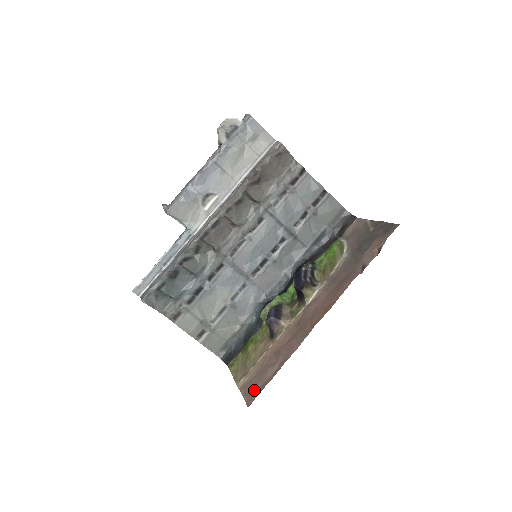
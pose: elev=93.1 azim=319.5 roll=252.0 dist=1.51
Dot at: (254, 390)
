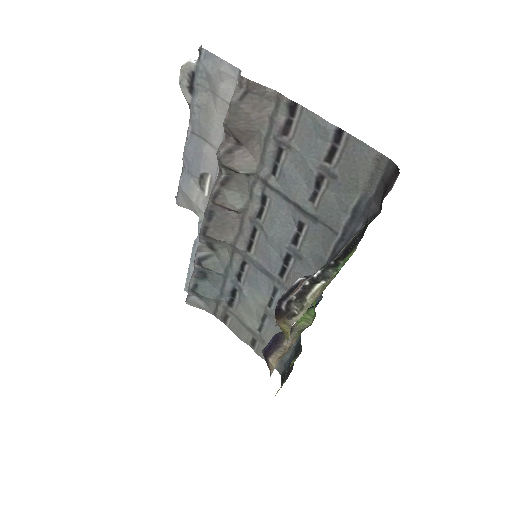
Dot at: occluded
